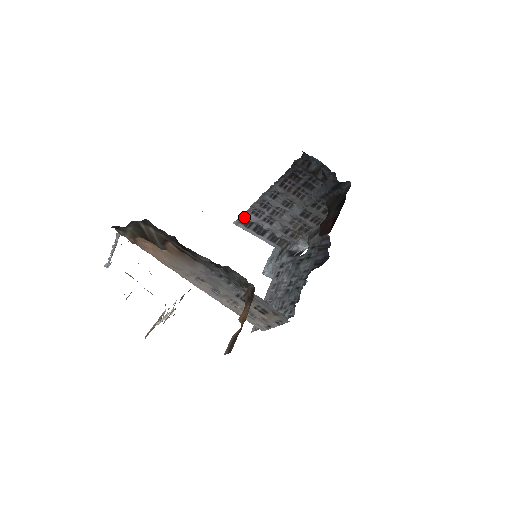
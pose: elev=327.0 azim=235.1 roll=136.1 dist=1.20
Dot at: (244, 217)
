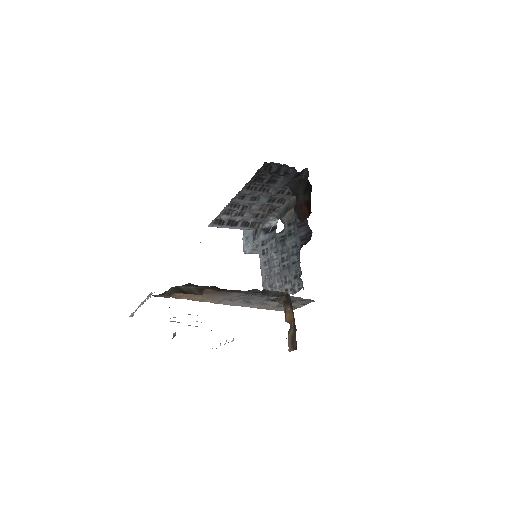
Dot at: occluded
